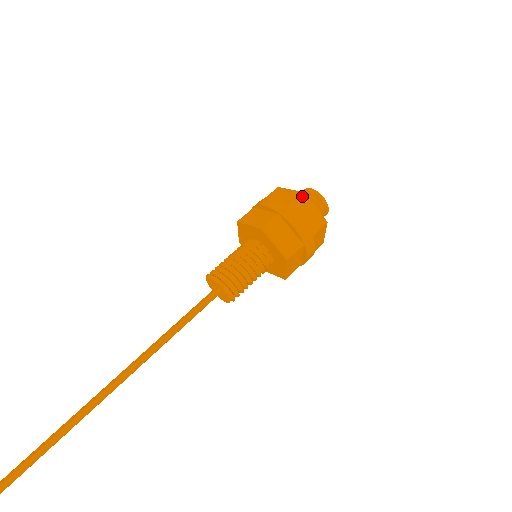
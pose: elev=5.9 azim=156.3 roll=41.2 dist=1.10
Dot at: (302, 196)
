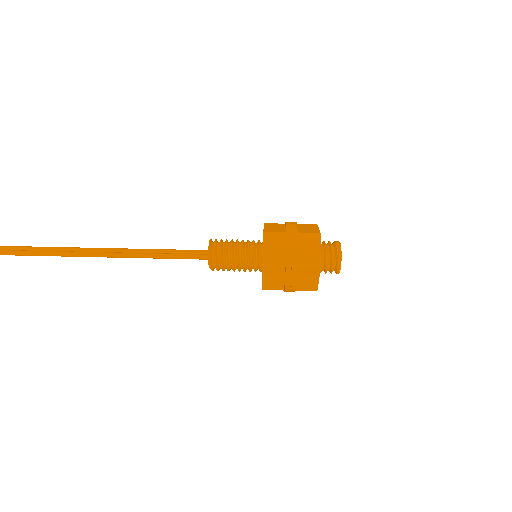
Dot at: (316, 270)
